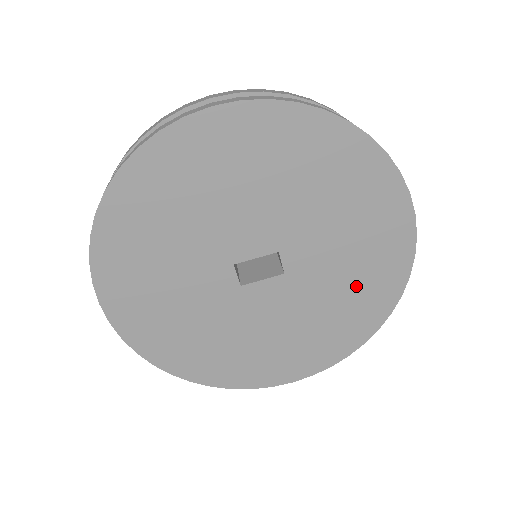
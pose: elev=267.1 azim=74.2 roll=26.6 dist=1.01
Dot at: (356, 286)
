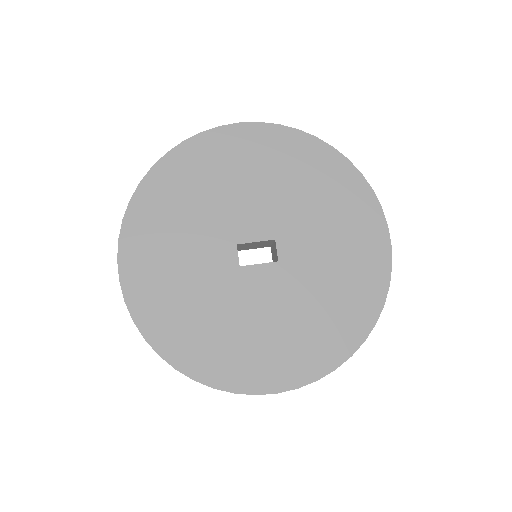
Dot at: (341, 286)
